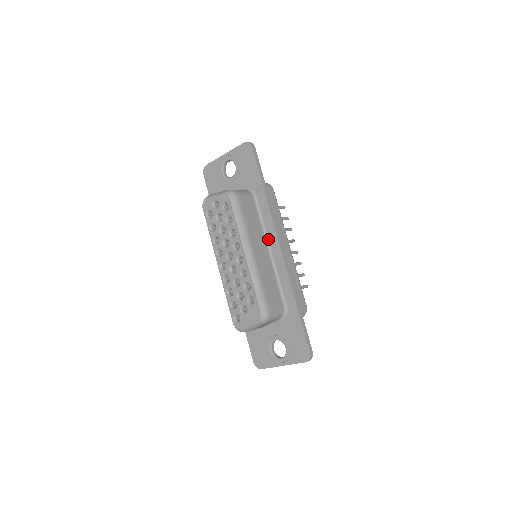
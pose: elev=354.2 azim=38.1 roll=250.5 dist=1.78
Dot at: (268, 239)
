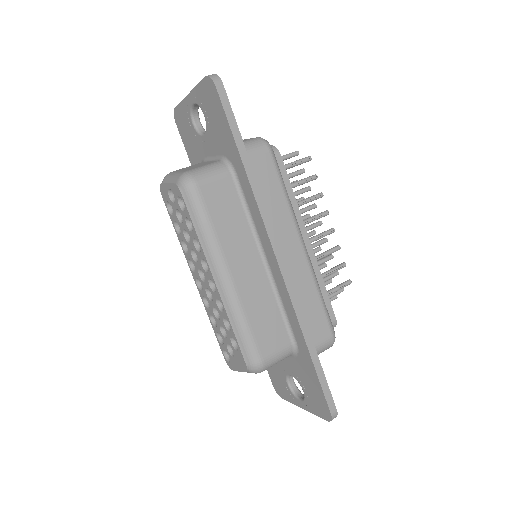
Dot at: (261, 242)
